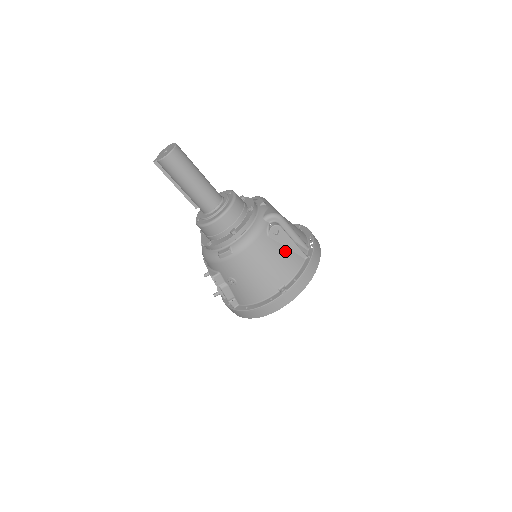
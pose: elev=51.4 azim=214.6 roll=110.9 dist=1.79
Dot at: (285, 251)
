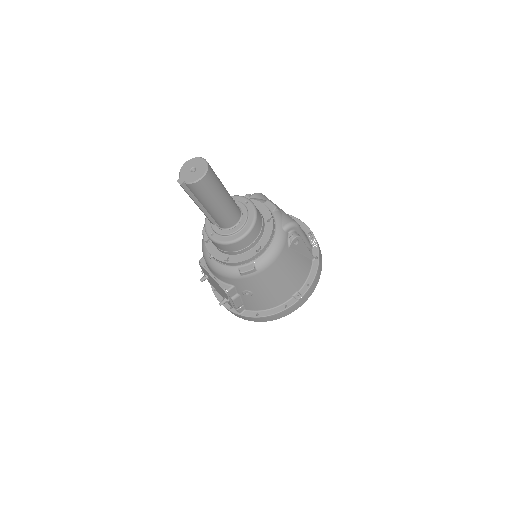
Dot at: (300, 258)
